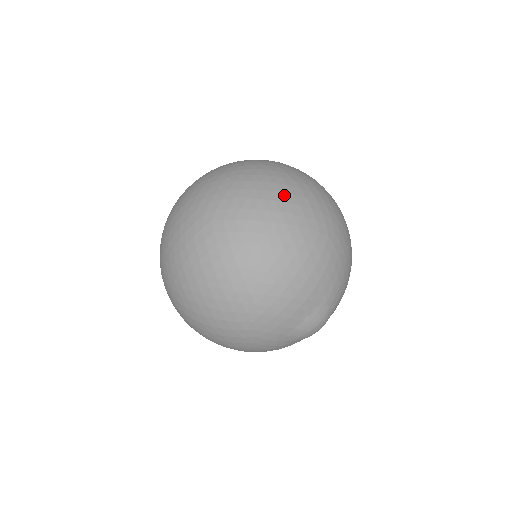
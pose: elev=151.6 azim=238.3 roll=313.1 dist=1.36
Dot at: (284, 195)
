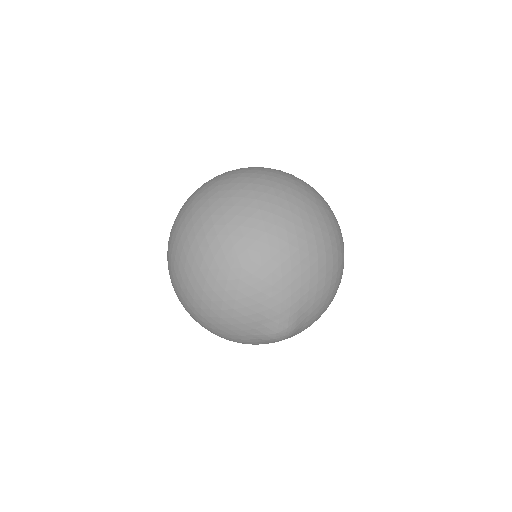
Dot at: (198, 239)
